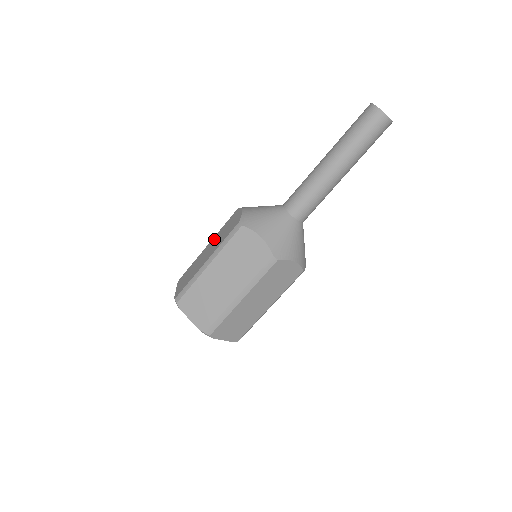
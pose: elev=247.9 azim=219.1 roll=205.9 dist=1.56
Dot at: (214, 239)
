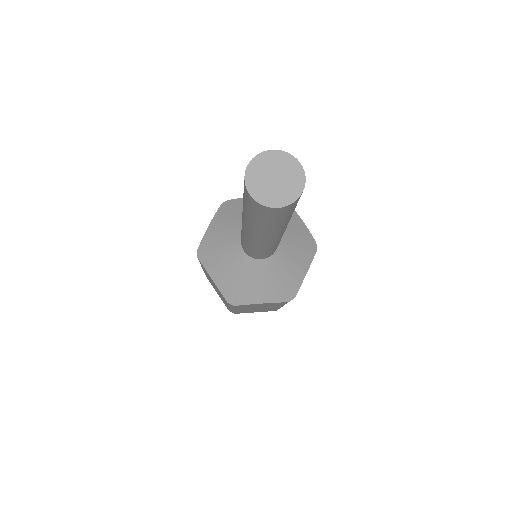
Dot at: occluded
